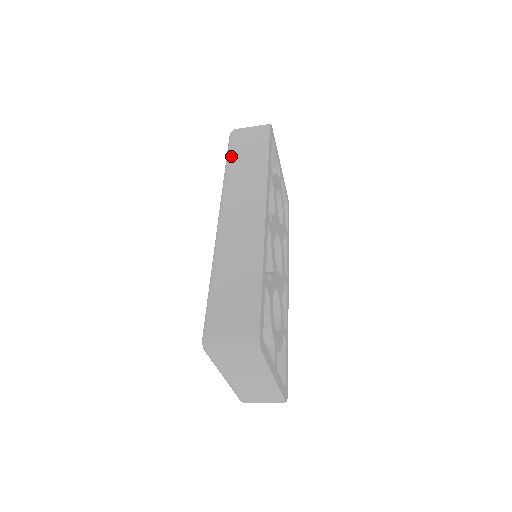
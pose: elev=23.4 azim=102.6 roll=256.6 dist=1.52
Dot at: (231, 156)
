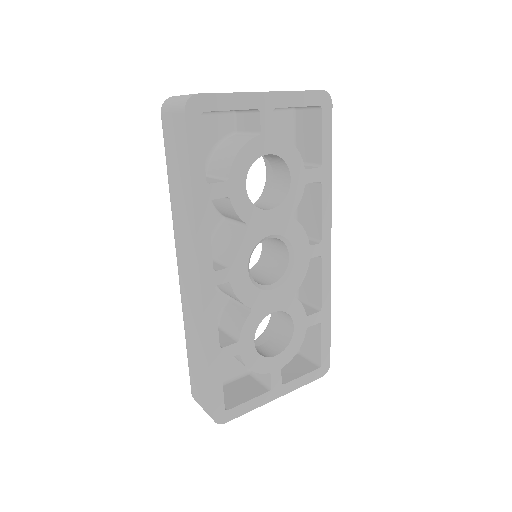
Dot at: (167, 169)
